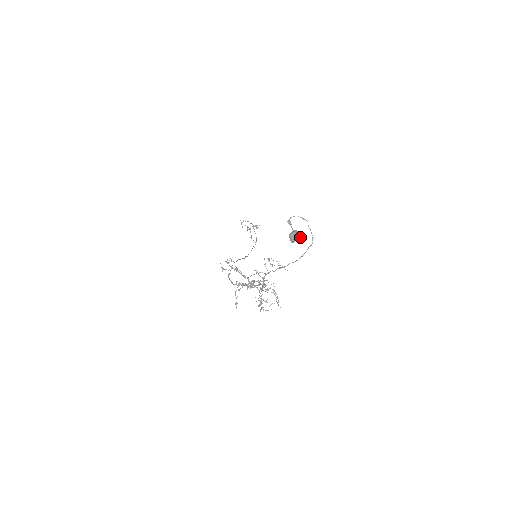
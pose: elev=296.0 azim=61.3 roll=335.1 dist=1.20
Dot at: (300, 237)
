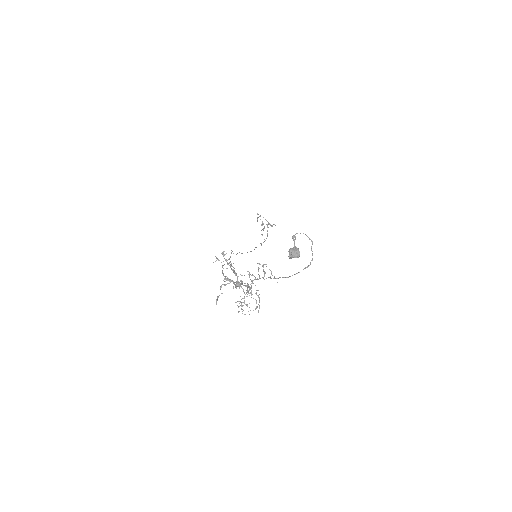
Dot at: (299, 256)
